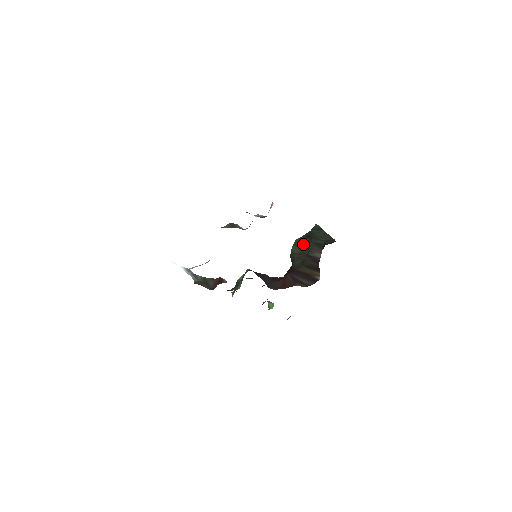
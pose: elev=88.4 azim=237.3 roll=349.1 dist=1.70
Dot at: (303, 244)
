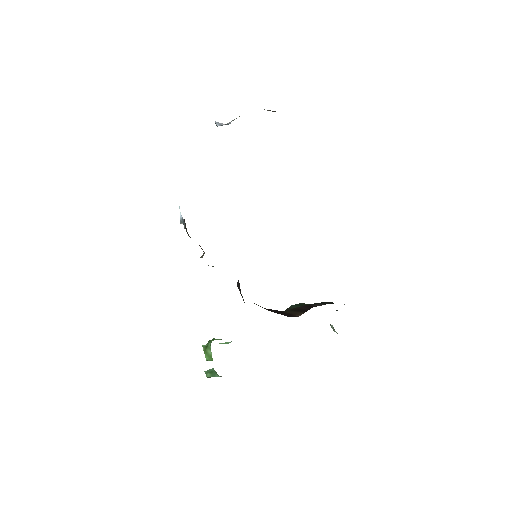
Dot at: occluded
